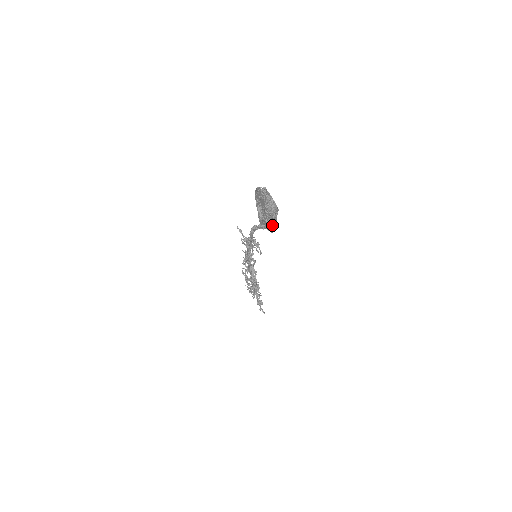
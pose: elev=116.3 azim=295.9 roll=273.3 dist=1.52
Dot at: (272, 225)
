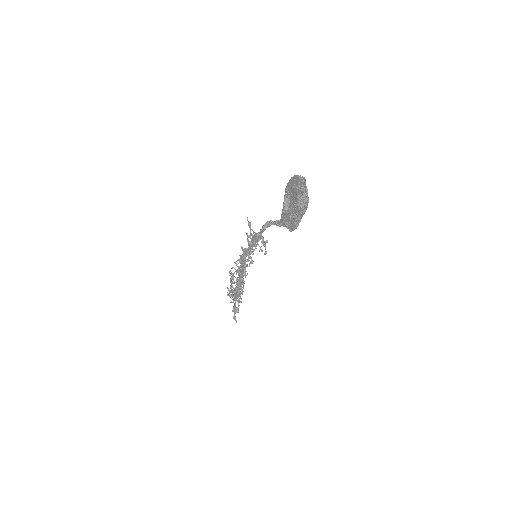
Dot at: (295, 222)
